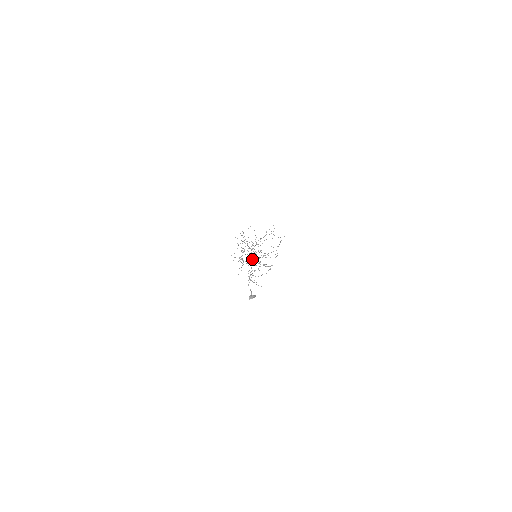
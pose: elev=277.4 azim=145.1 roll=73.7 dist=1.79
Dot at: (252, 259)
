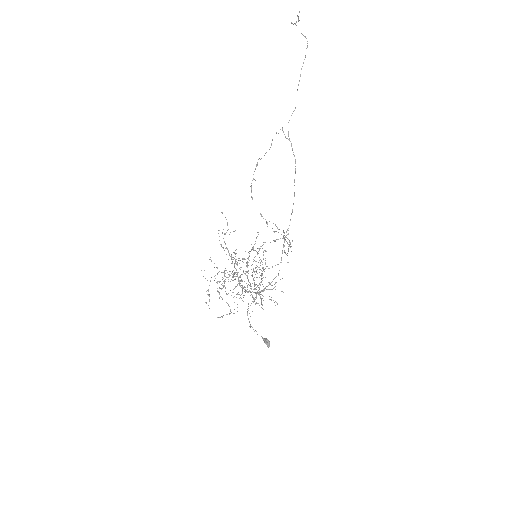
Dot at: occluded
